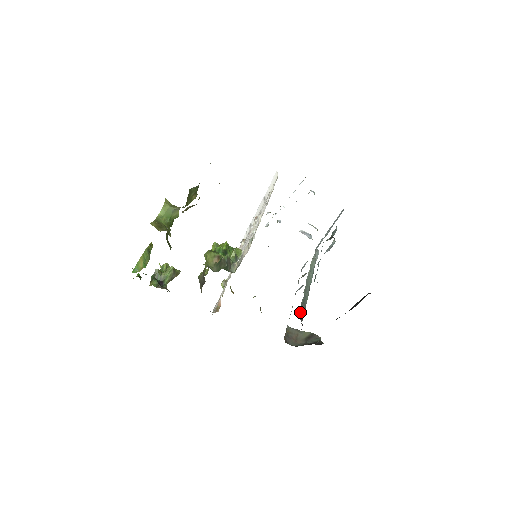
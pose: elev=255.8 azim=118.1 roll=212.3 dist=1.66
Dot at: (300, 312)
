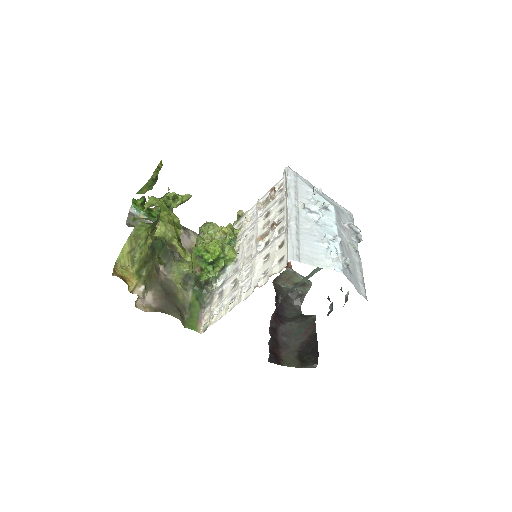
Dot at: (286, 292)
